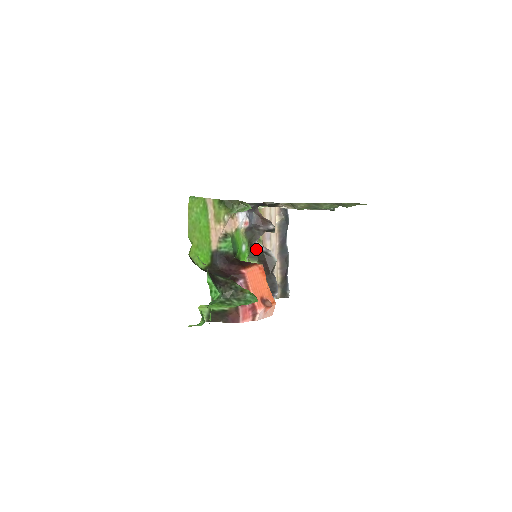
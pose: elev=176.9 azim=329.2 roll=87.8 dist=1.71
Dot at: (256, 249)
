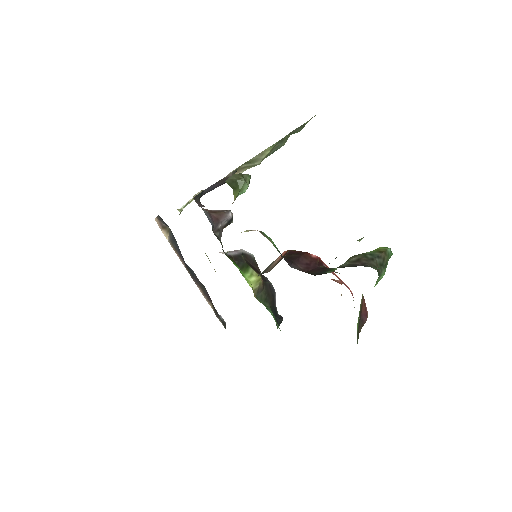
Dot at: (232, 257)
